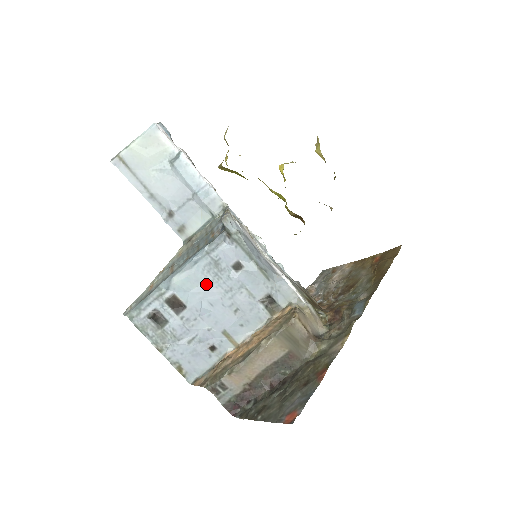
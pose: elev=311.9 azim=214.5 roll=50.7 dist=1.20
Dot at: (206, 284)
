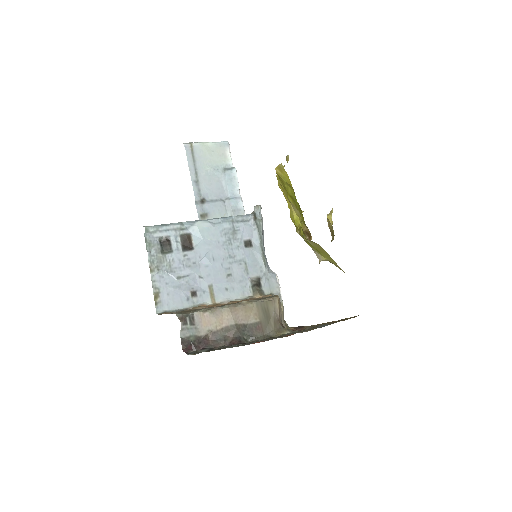
Dot at: (218, 242)
